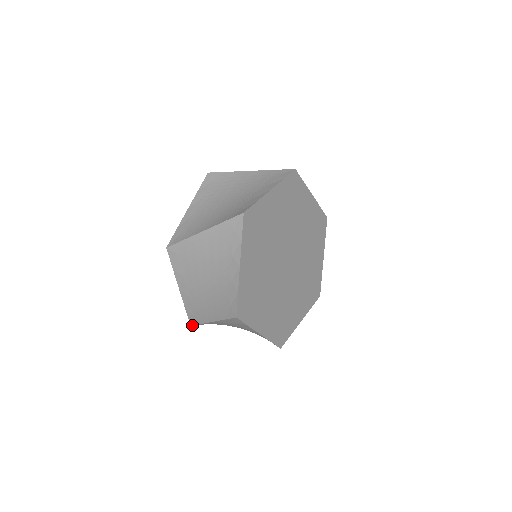
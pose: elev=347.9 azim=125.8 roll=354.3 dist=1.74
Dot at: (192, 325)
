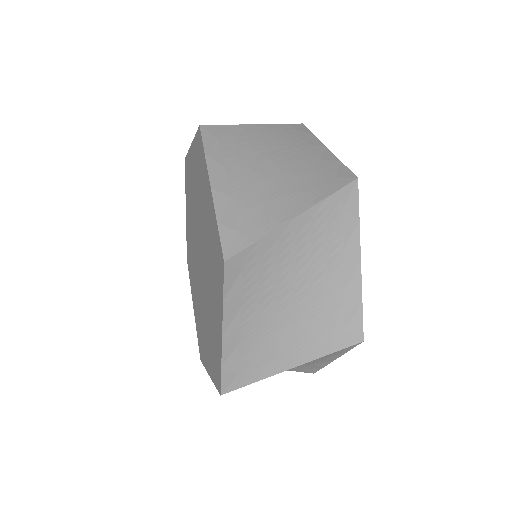
Dot at: occluded
